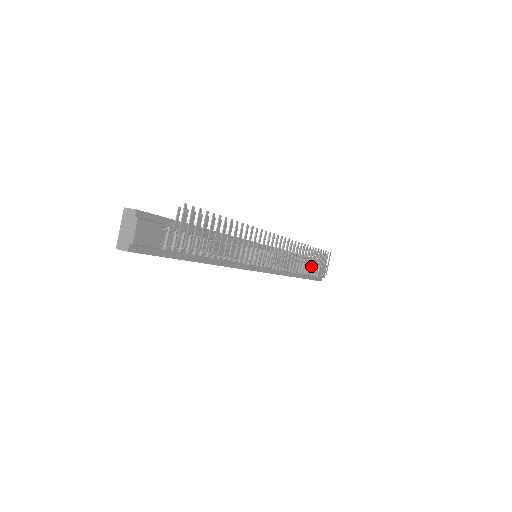
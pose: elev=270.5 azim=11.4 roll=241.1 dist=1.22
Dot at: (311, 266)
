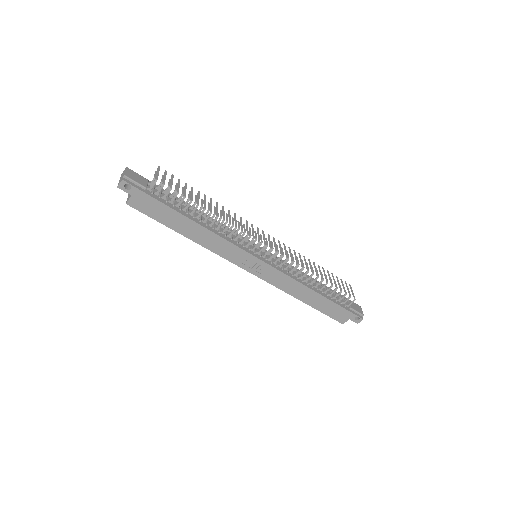
Dot at: (335, 294)
